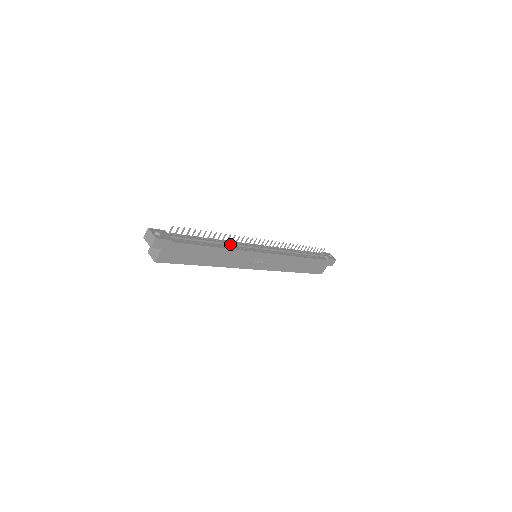
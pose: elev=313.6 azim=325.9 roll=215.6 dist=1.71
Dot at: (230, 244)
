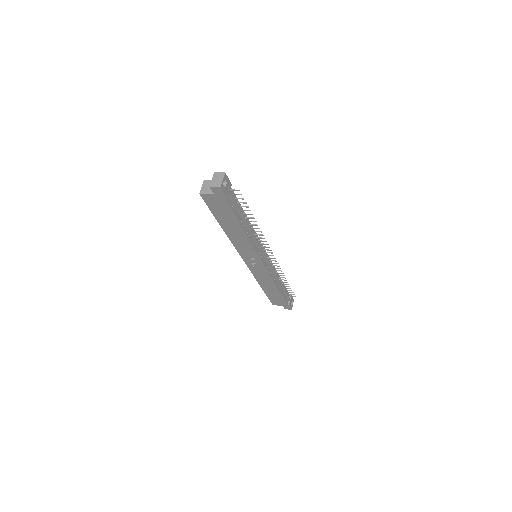
Dot at: (253, 236)
